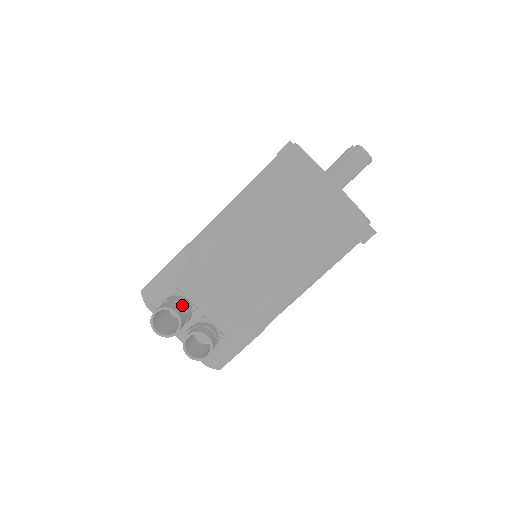
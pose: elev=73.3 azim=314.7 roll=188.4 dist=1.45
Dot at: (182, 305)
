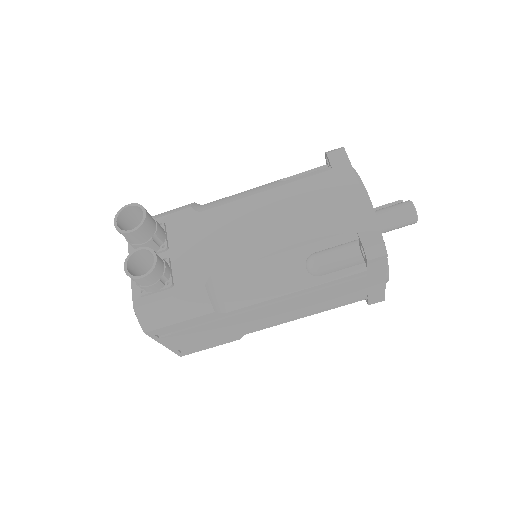
Dot at: (156, 224)
